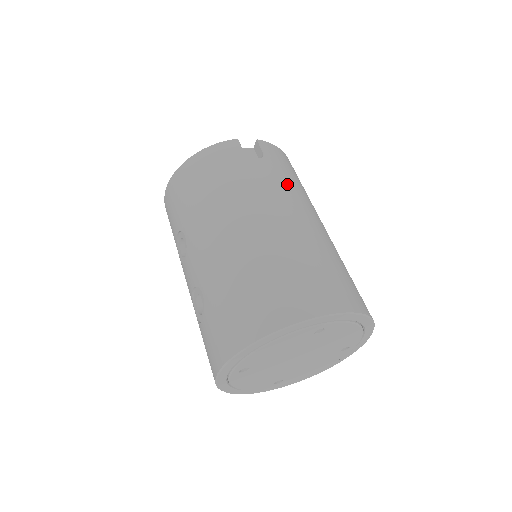
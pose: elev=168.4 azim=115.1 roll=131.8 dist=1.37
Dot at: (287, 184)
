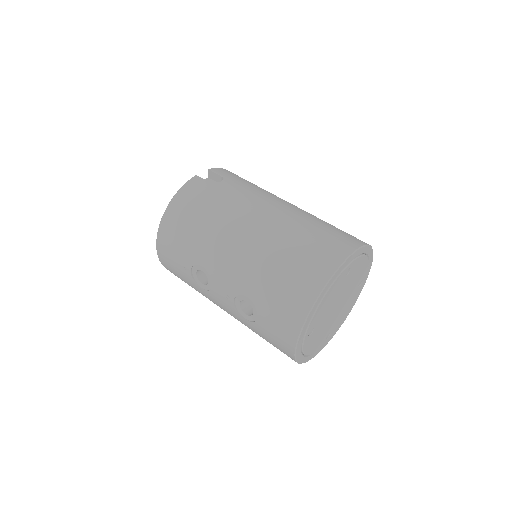
Dot at: (254, 189)
